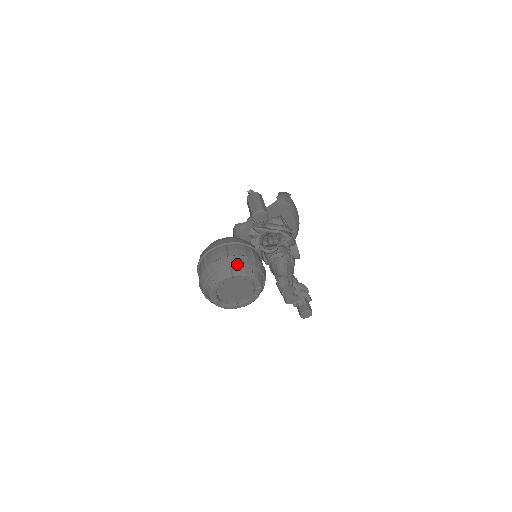
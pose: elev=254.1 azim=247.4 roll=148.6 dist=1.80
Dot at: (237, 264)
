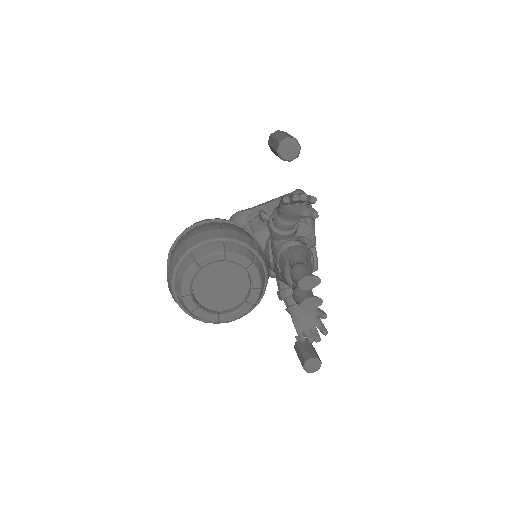
Dot at: (234, 239)
